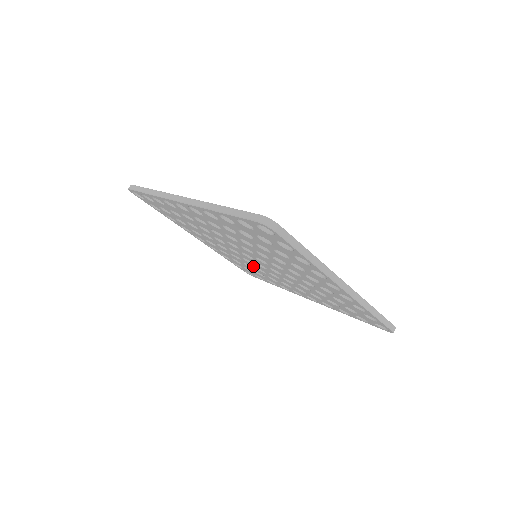
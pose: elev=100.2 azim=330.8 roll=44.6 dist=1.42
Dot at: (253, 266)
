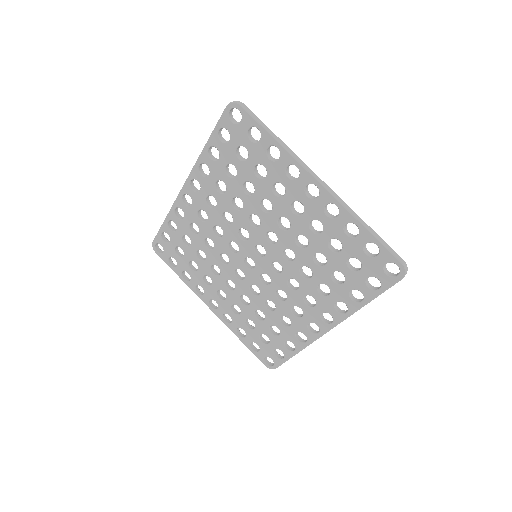
Dot at: (262, 304)
